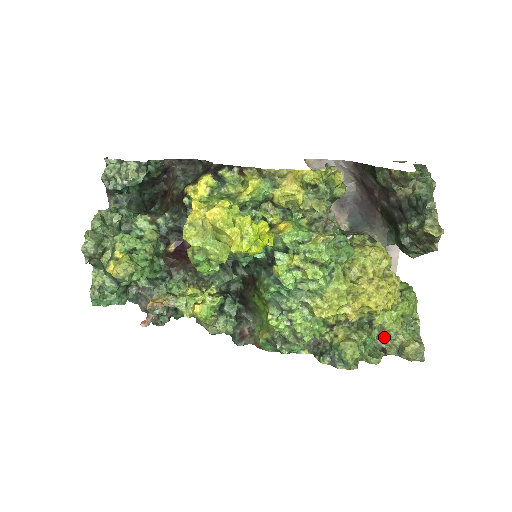
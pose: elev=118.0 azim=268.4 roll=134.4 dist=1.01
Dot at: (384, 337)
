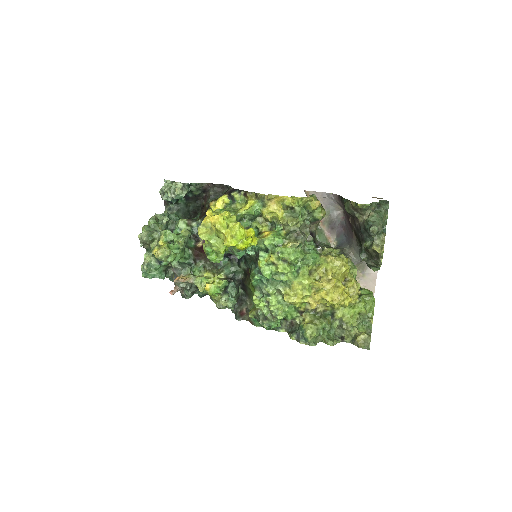
Dot at: (343, 328)
